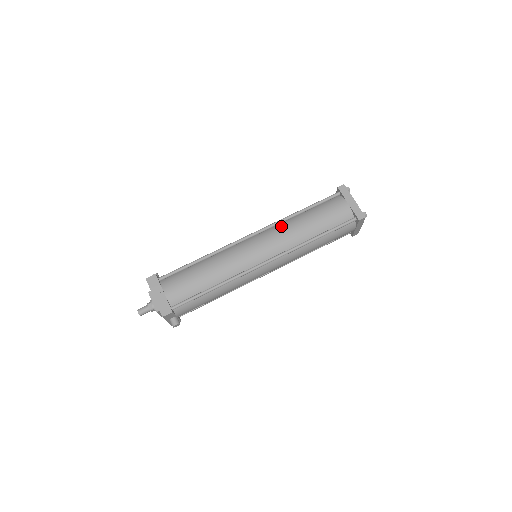
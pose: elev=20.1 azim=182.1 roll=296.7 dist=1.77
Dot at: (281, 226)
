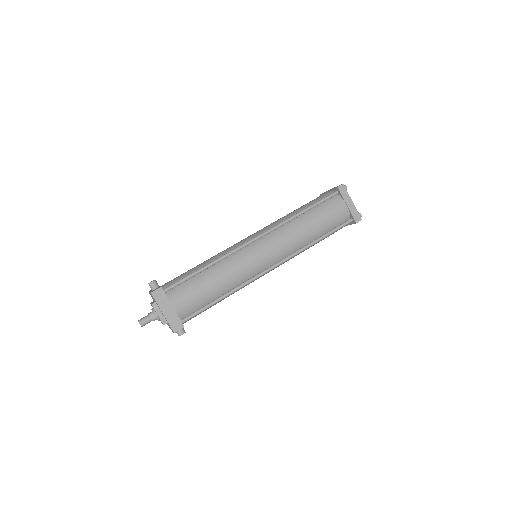
Dot at: (285, 229)
